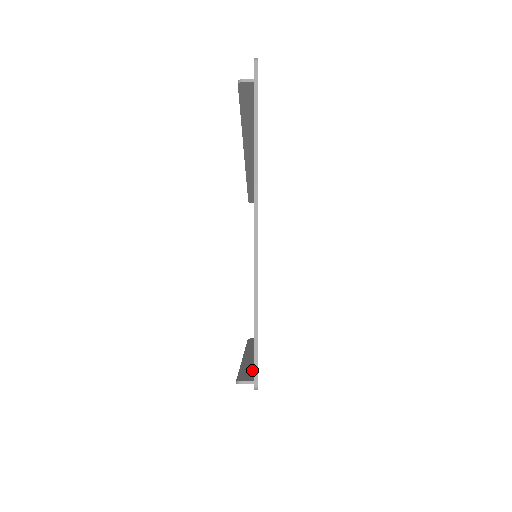
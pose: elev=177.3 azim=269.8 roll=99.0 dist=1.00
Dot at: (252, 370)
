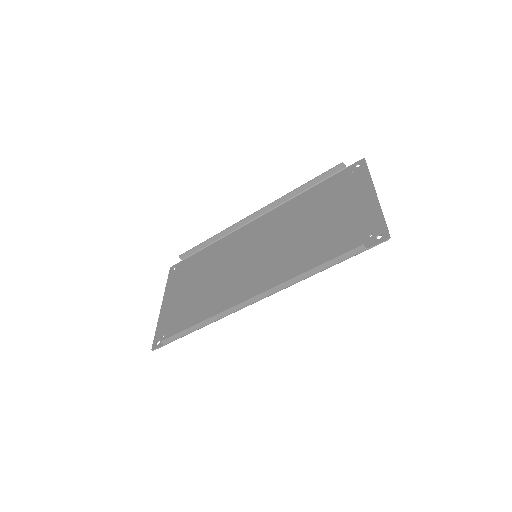
Dot at: (335, 263)
